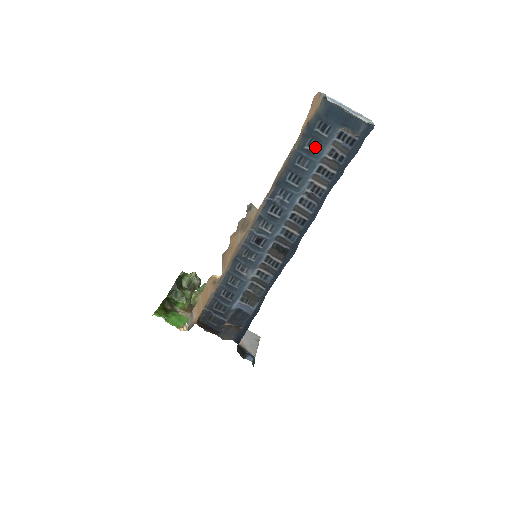
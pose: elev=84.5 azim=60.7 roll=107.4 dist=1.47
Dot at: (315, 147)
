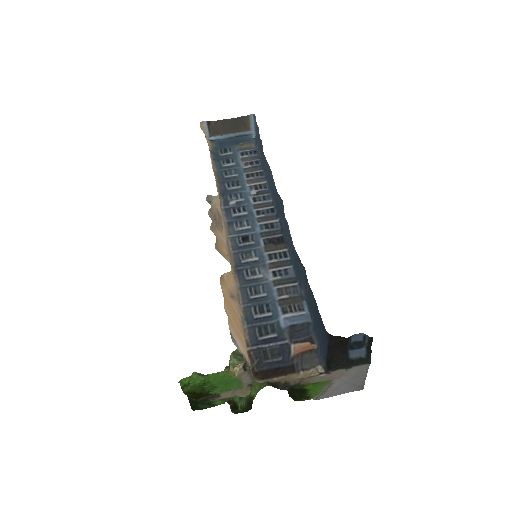
Dot at: (230, 161)
